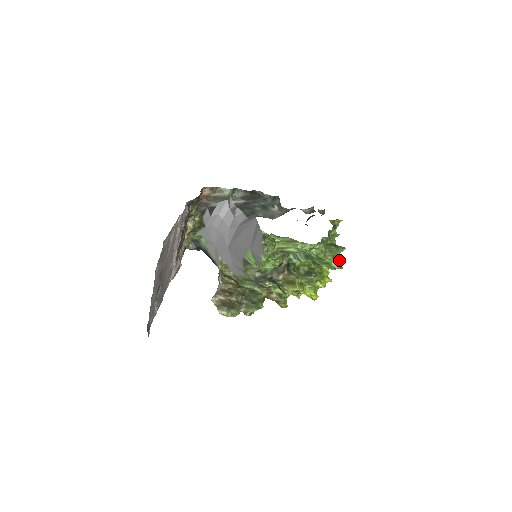
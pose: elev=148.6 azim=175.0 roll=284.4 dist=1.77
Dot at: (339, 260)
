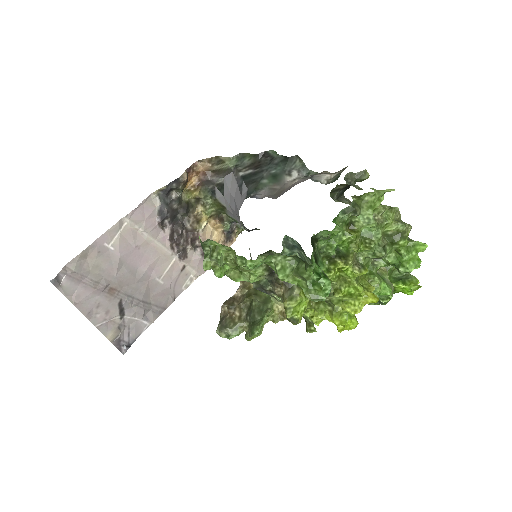
Dot at: (329, 281)
